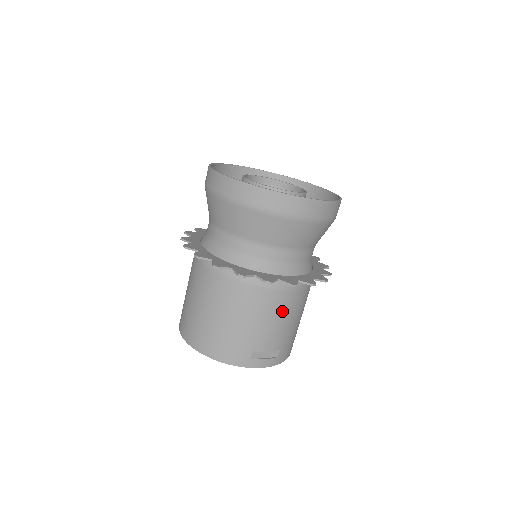
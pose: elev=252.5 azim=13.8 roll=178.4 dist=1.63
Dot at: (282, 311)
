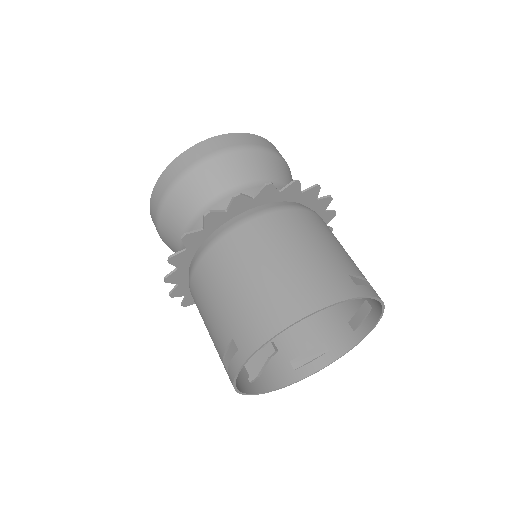
Dot at: (331, 234)
